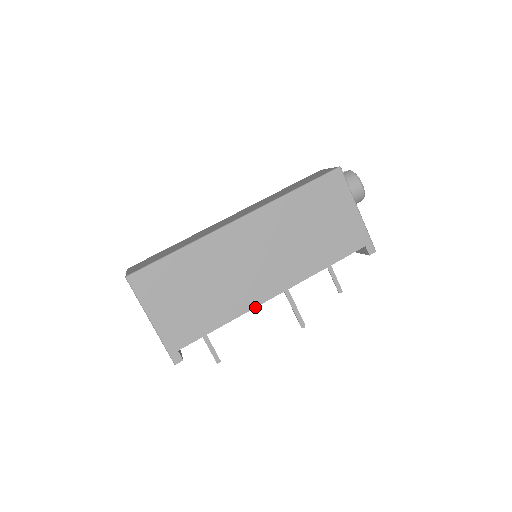
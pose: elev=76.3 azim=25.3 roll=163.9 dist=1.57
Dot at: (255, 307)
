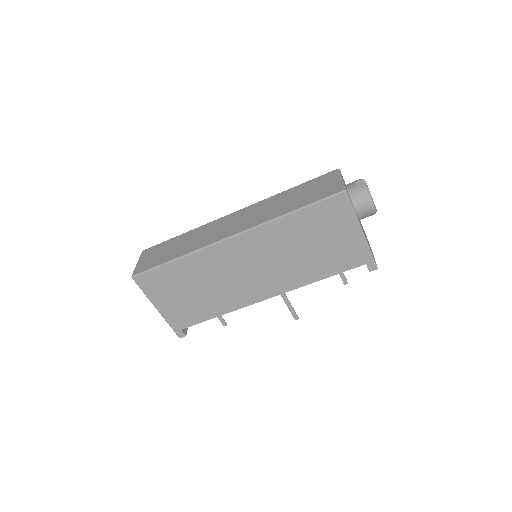
Dot at: (248, 305)
